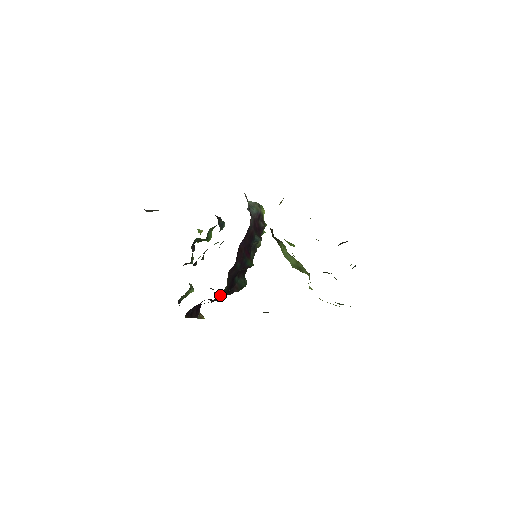
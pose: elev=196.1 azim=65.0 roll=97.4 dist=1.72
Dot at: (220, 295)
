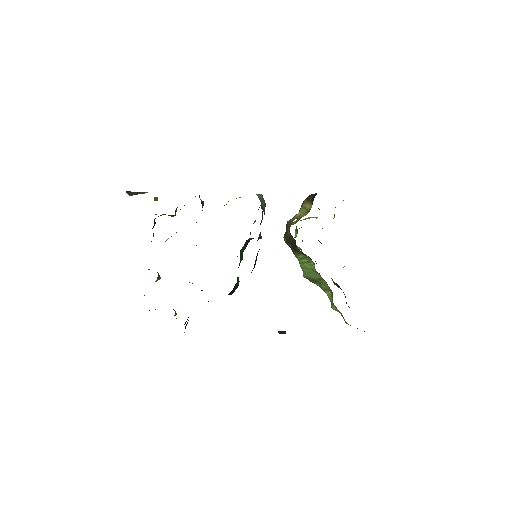
Dot at: occluded
